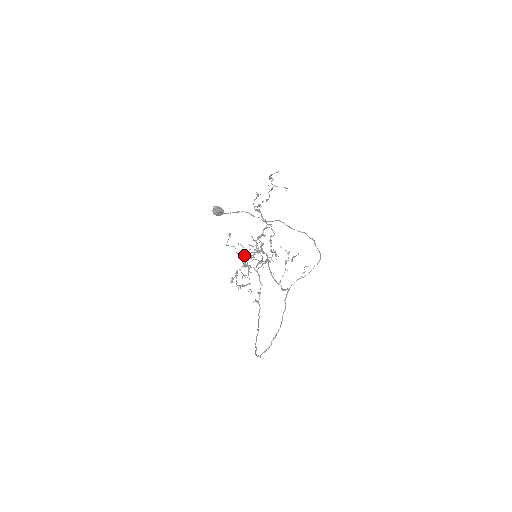
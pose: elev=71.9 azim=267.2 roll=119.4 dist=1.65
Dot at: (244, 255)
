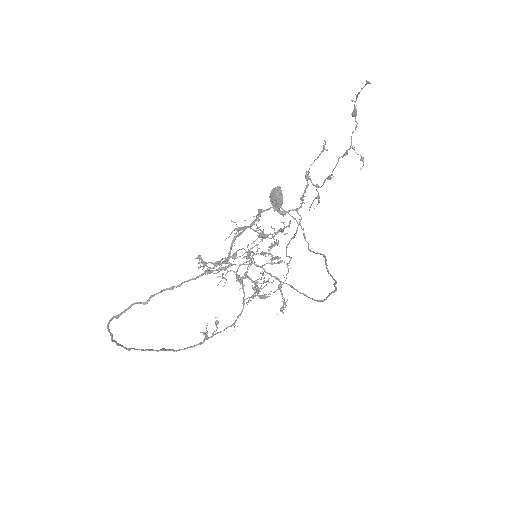
Dot at: (249, 260)
